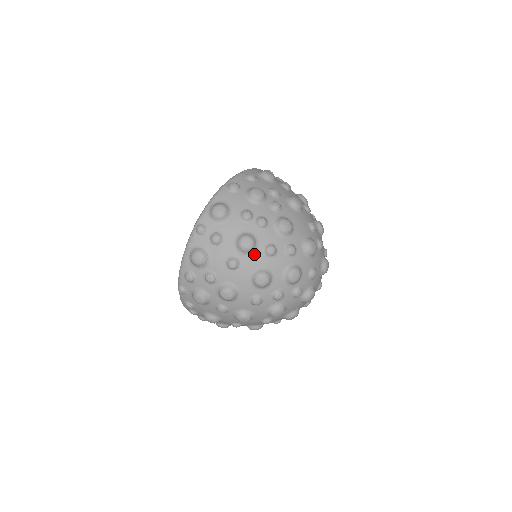
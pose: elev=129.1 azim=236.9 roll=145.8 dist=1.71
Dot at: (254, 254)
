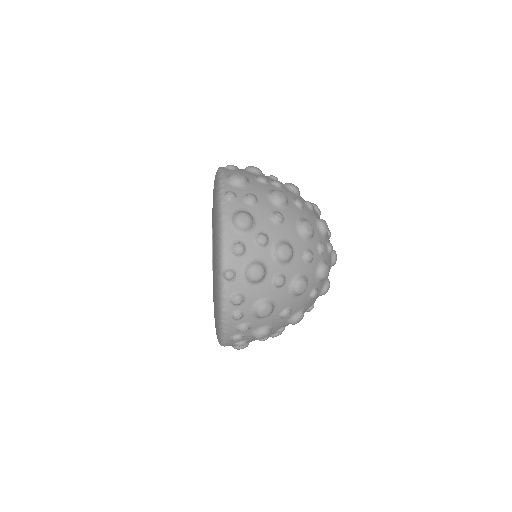
Dot at: (289, 207)
